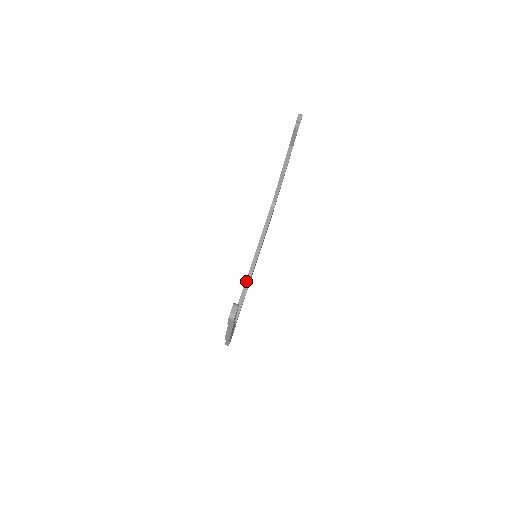
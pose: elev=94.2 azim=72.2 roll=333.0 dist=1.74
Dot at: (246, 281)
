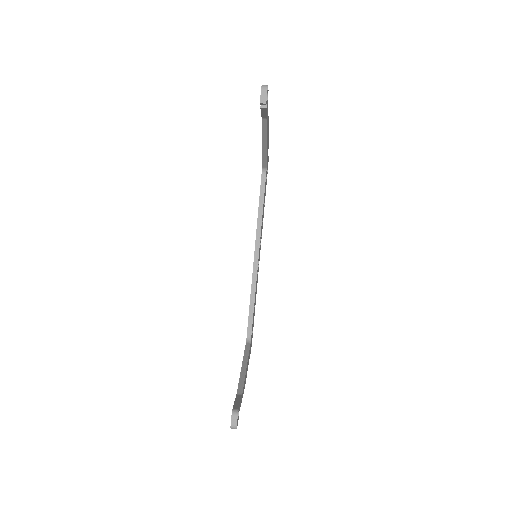
Dot at: (252, 287)
